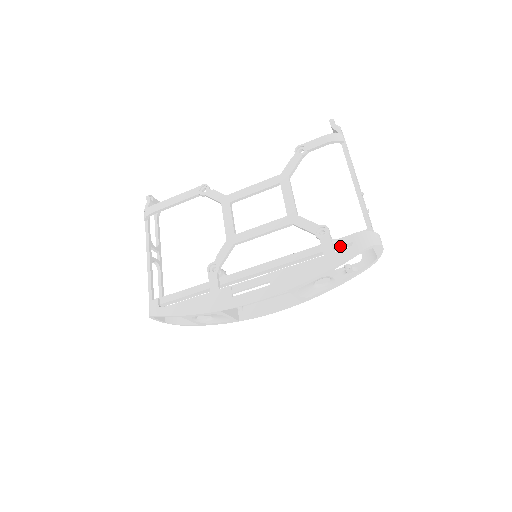
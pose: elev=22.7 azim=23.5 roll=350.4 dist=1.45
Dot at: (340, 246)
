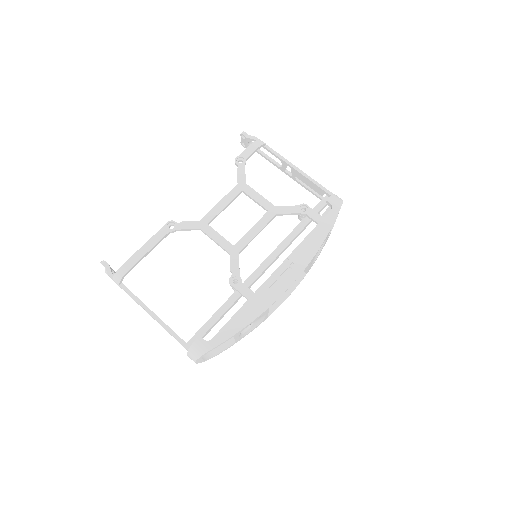
Dot at: occluded
